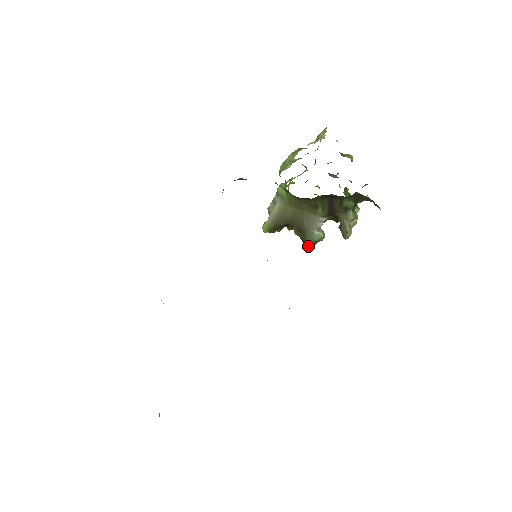
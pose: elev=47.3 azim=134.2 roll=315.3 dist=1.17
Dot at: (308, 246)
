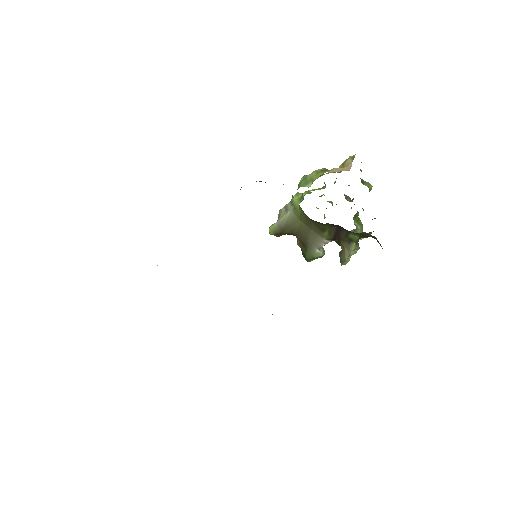
Dot at: (306, 260)
